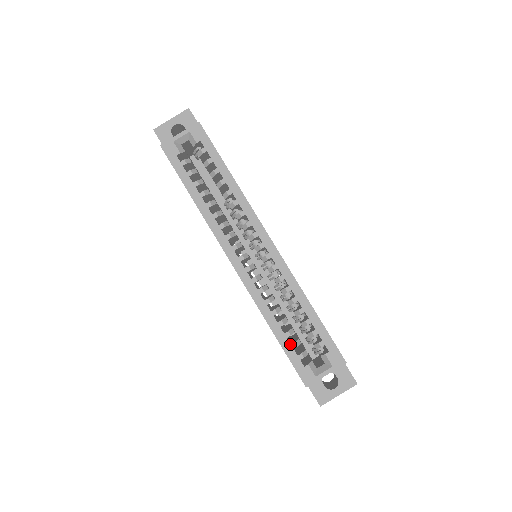
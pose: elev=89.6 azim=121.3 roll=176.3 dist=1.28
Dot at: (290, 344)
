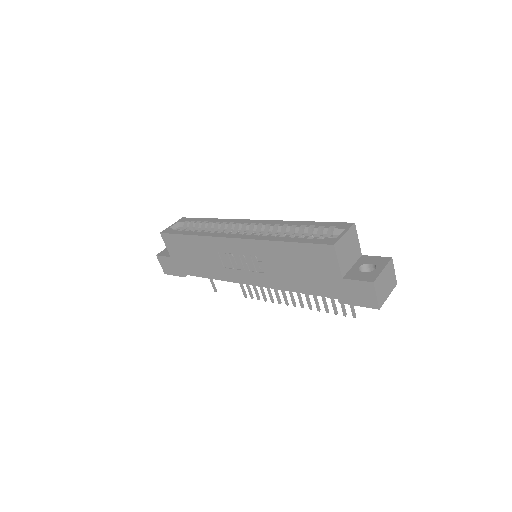
Dot at: (302, 238)
